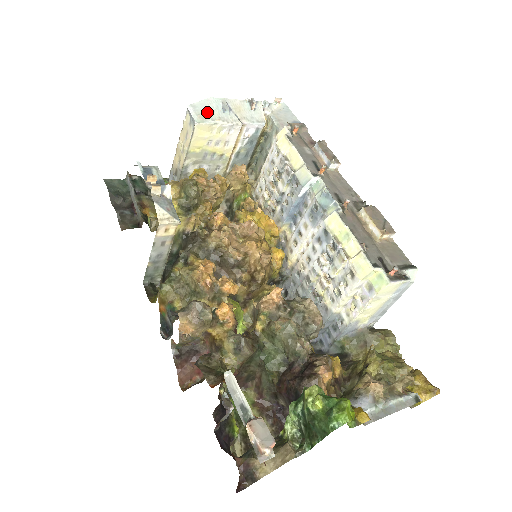
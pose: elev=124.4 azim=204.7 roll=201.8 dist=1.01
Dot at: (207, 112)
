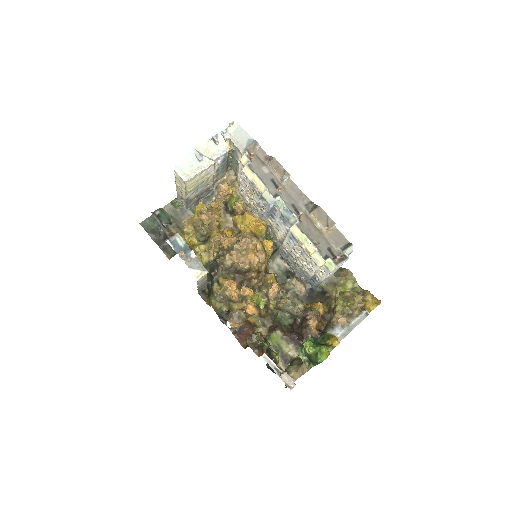
Dot at: (189, 169)
